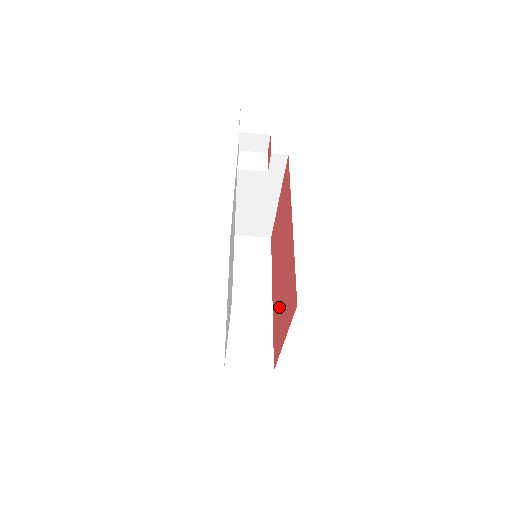
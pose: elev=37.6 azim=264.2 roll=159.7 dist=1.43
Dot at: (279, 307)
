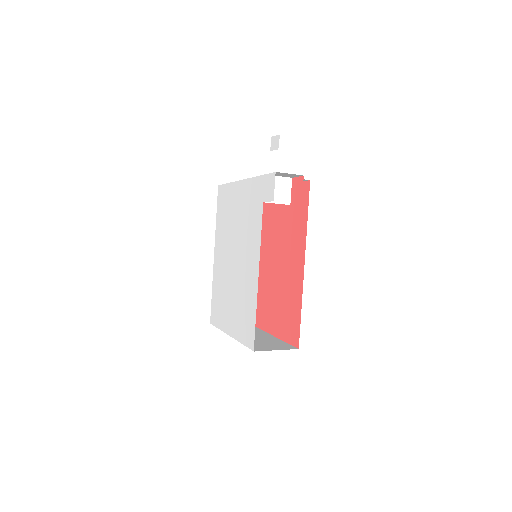
Dot at: (265, 292)
